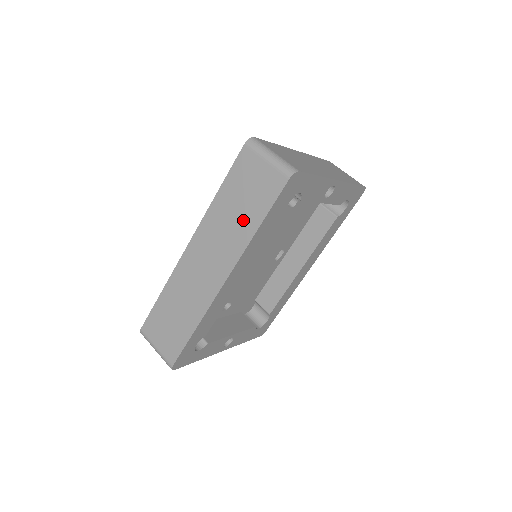
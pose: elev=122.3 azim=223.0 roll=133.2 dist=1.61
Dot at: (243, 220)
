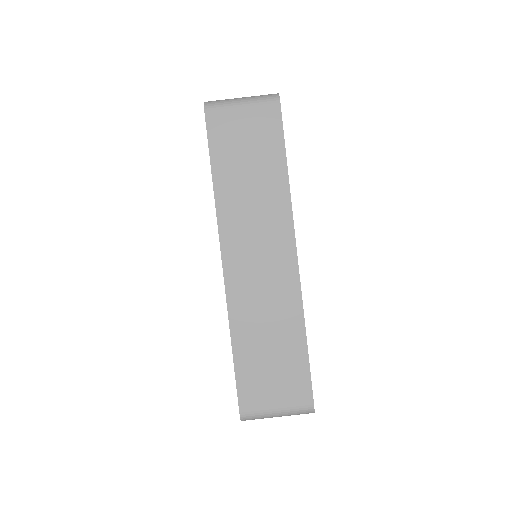
Dot at: (265, 179)
